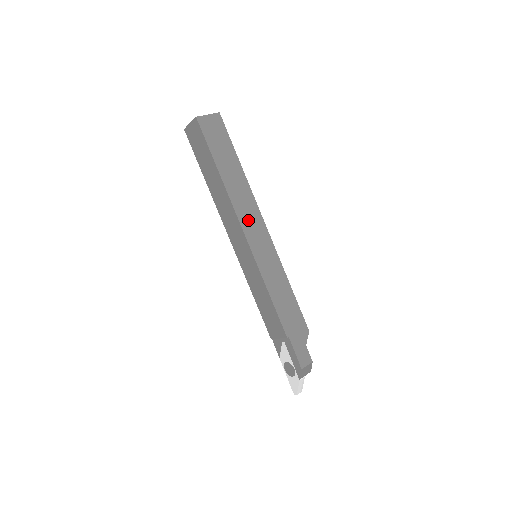
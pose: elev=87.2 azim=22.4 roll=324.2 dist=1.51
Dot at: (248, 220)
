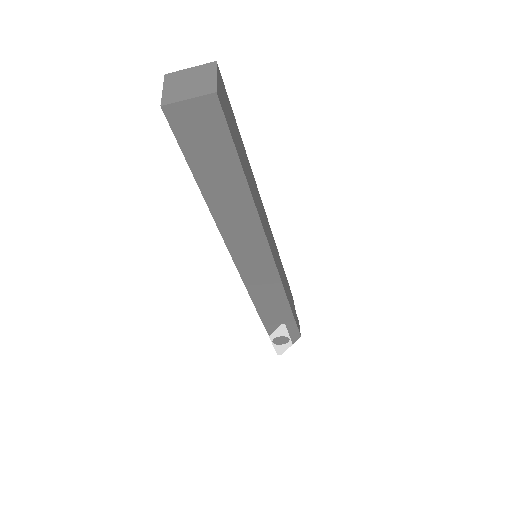
Dot at: (265, 224)
